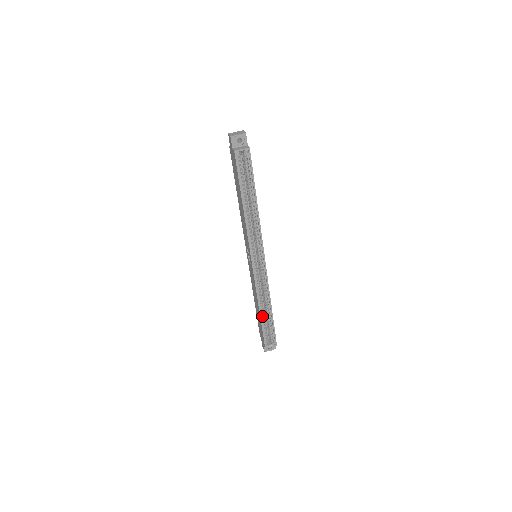
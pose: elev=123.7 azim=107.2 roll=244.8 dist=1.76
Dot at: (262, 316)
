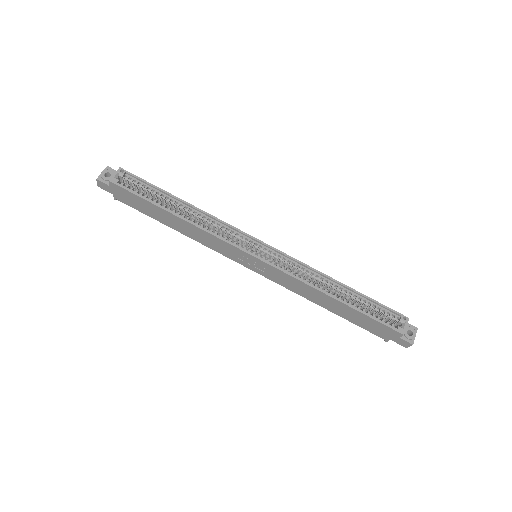
Dot at: (344, 302)
